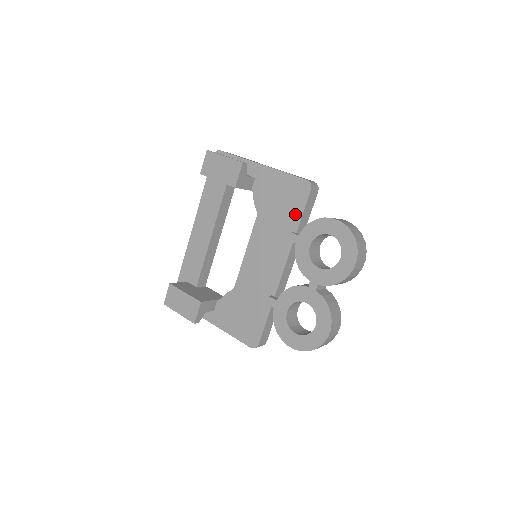
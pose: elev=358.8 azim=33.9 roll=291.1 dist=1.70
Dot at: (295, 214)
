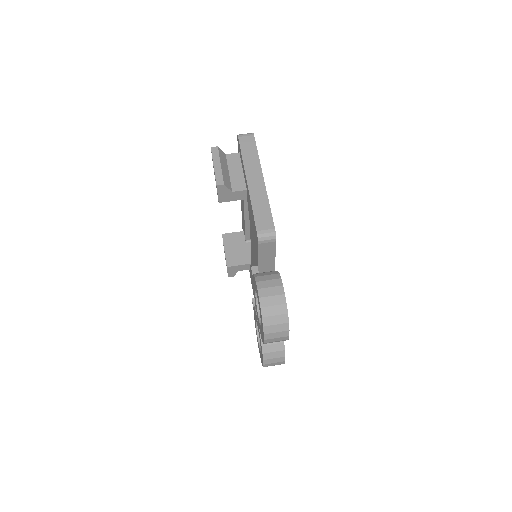
Dot at: occluded
